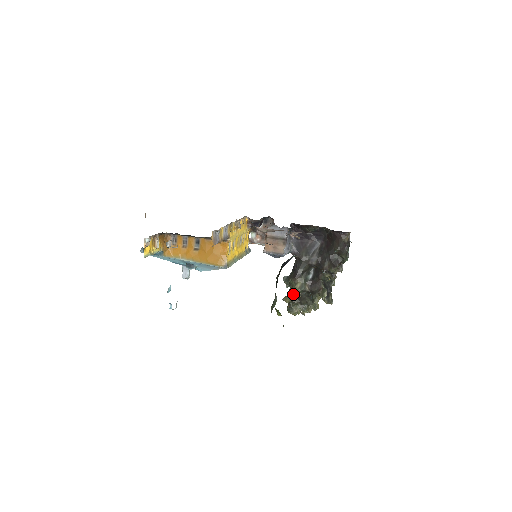
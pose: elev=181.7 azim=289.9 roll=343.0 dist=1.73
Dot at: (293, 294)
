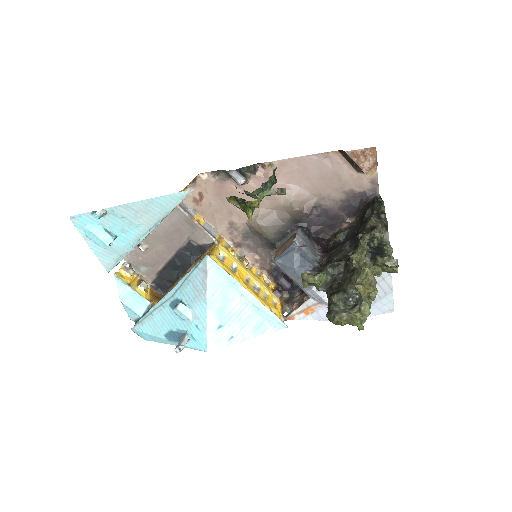
Dot at: (318, 273)
